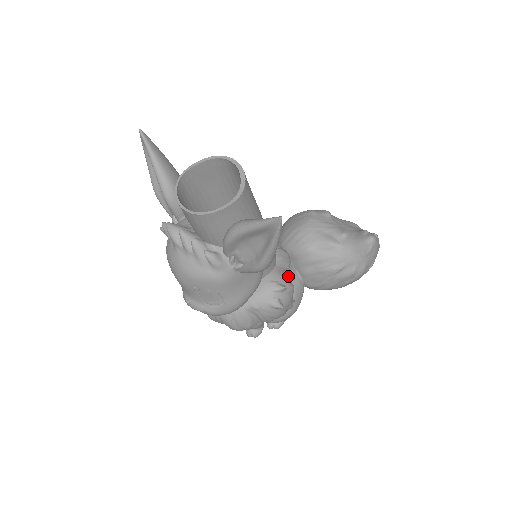
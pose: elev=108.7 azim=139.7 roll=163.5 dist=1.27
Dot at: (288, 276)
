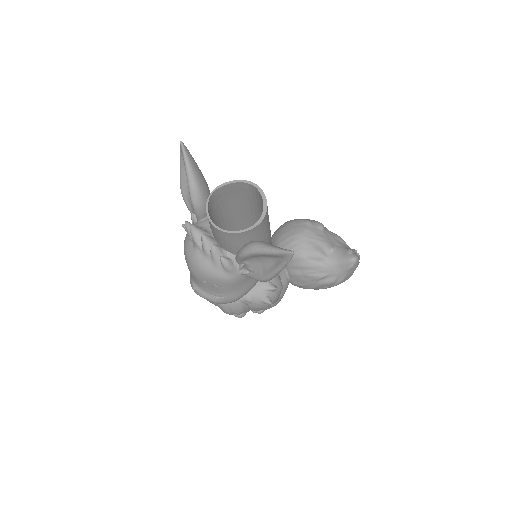
Dot at: (279, 277)
